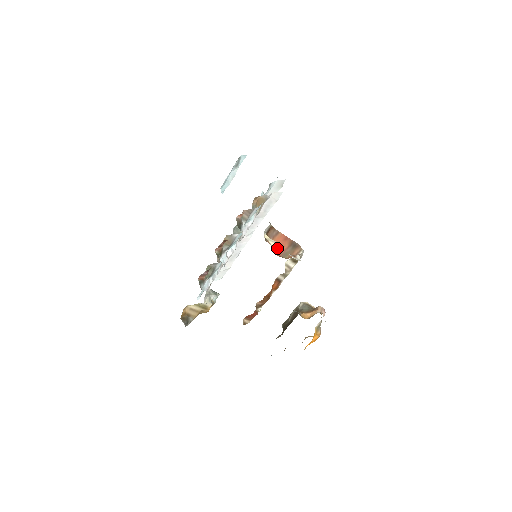
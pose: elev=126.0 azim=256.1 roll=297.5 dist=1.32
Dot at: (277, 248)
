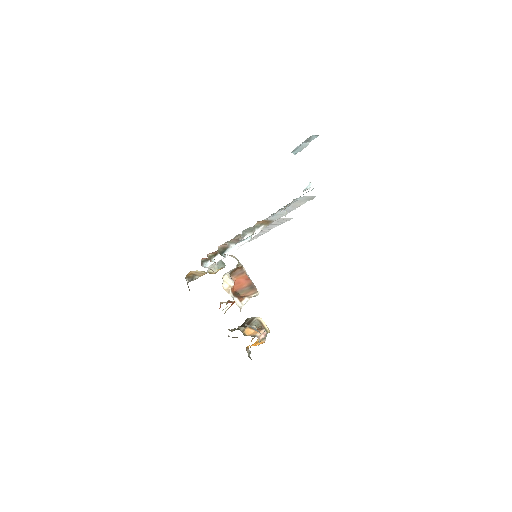
Dot at: (227, 291)
